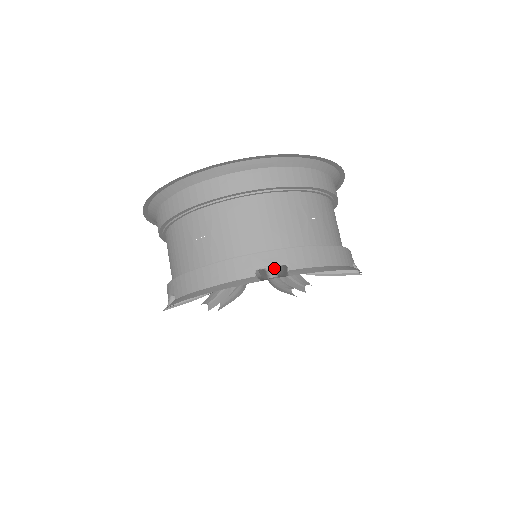
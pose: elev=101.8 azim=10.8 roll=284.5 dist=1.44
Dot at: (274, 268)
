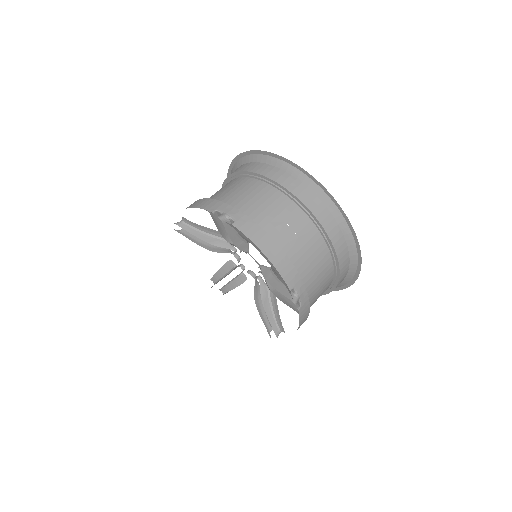
Dot at: (298, 300)
